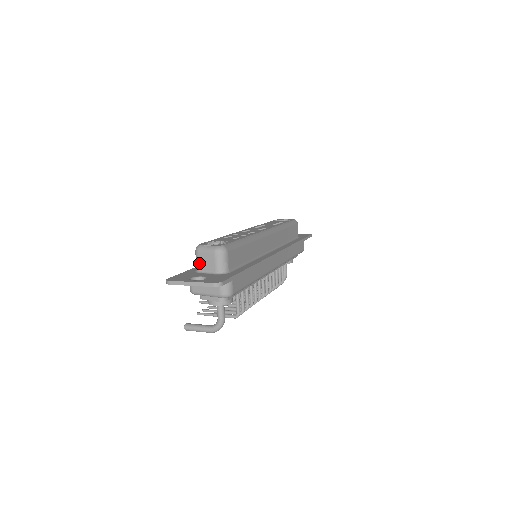
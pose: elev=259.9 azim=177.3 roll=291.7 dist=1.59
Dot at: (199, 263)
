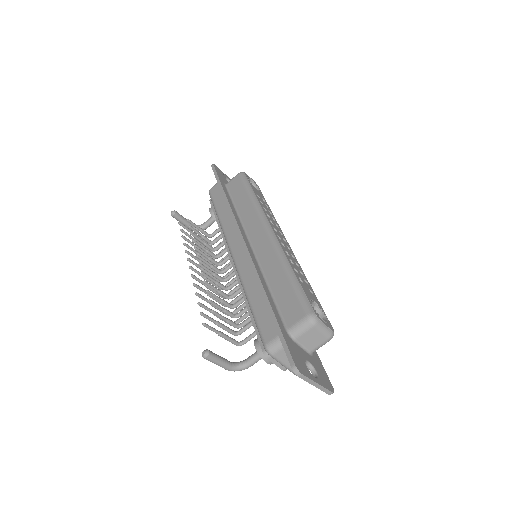
Dot at: (304, 334)
